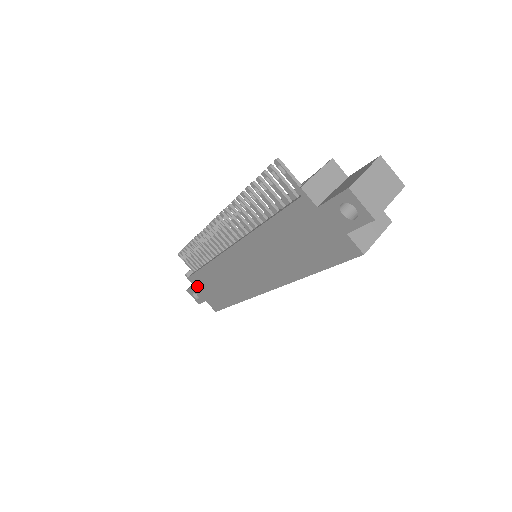
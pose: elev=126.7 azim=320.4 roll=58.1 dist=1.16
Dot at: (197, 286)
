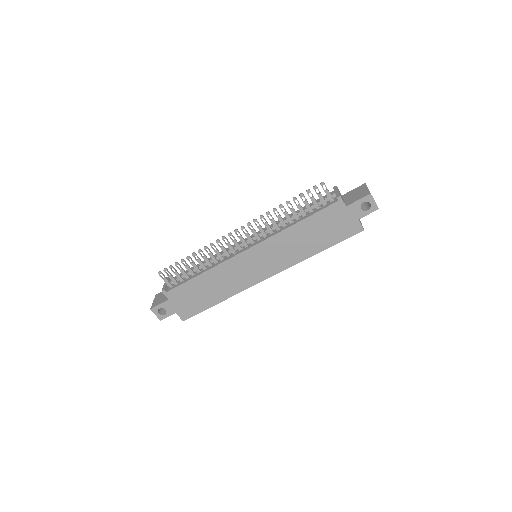
Dot at: (174, 299)
